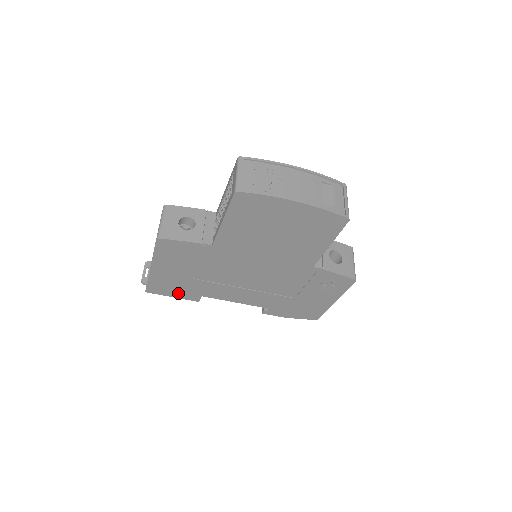
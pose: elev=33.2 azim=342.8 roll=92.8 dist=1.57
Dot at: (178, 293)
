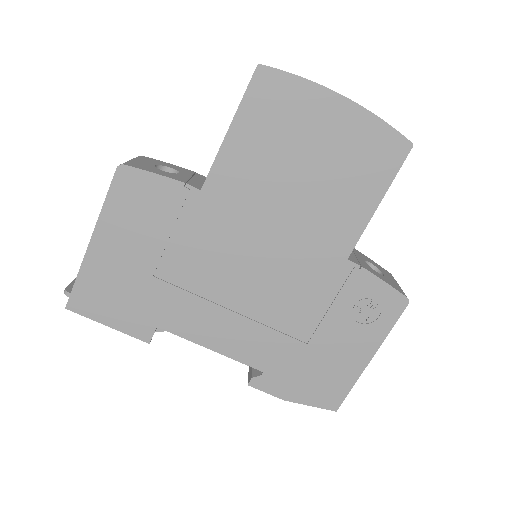
Dot at: (119, 316)
